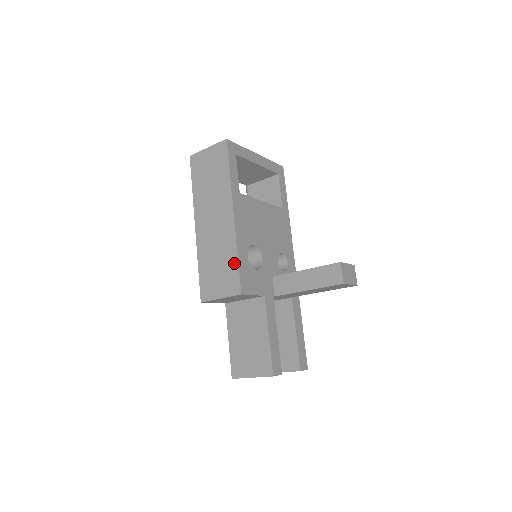
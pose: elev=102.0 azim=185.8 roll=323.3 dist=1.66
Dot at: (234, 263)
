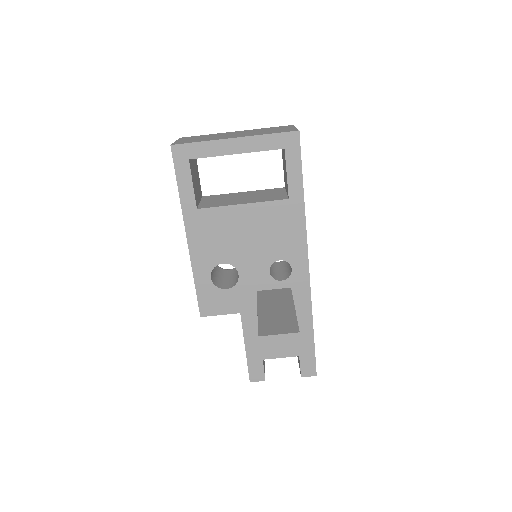
Dot at: (195, 285)
